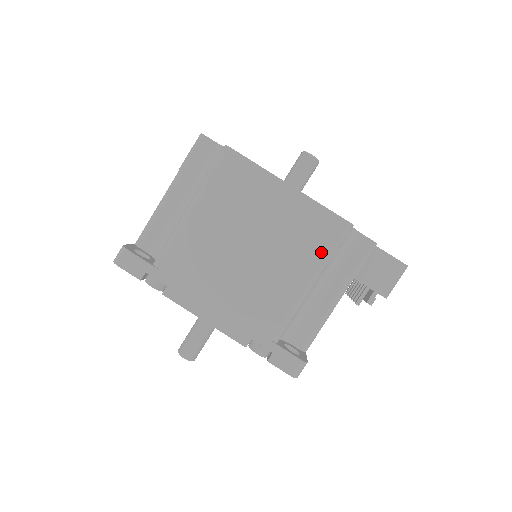
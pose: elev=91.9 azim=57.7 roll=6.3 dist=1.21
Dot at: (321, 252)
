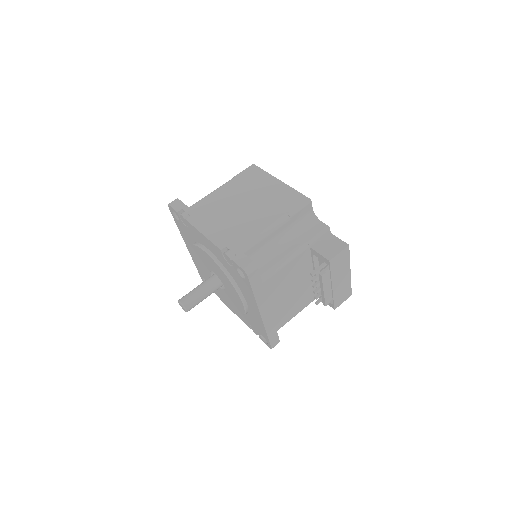
Dot at: (287, 209)
